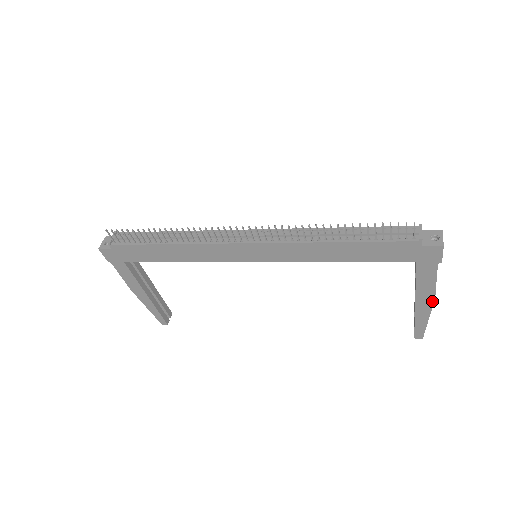
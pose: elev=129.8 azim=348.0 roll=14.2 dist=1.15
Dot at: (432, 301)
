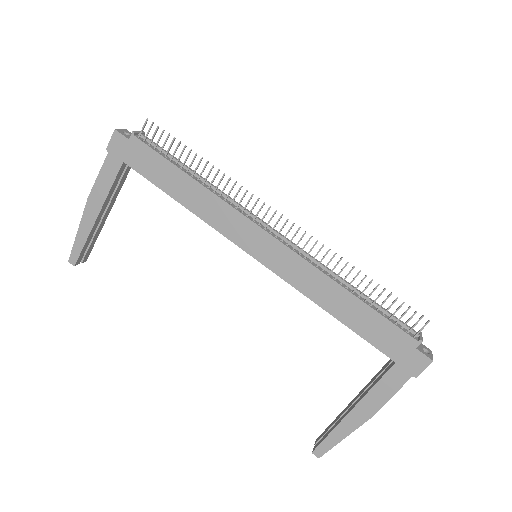
Dot at: (369, 416)
